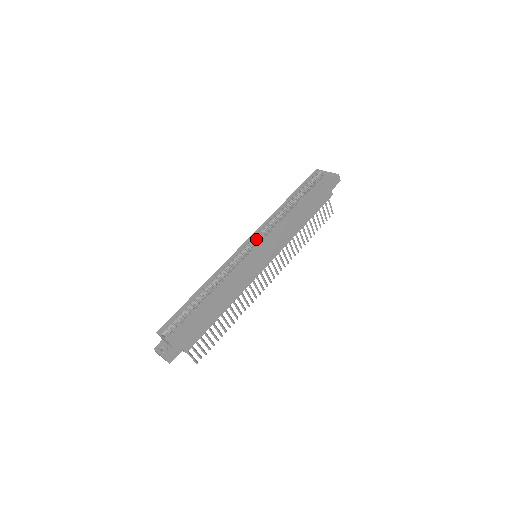
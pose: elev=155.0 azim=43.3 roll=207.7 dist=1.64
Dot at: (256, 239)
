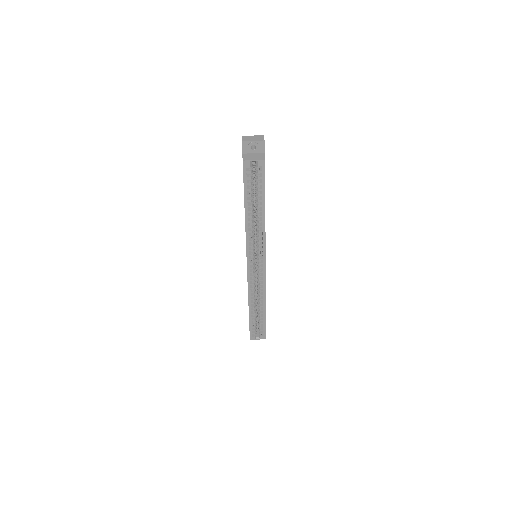
Dot at: (254, 258)
